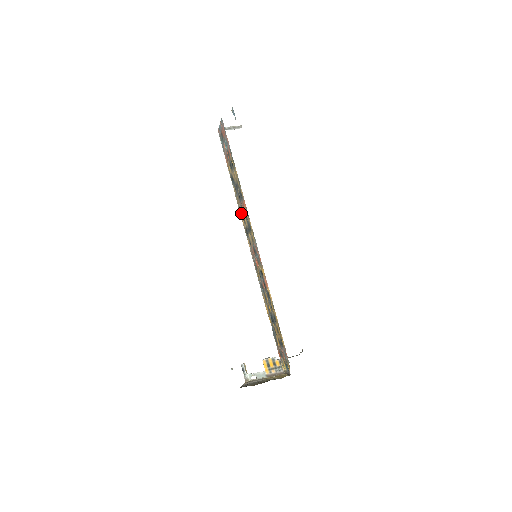
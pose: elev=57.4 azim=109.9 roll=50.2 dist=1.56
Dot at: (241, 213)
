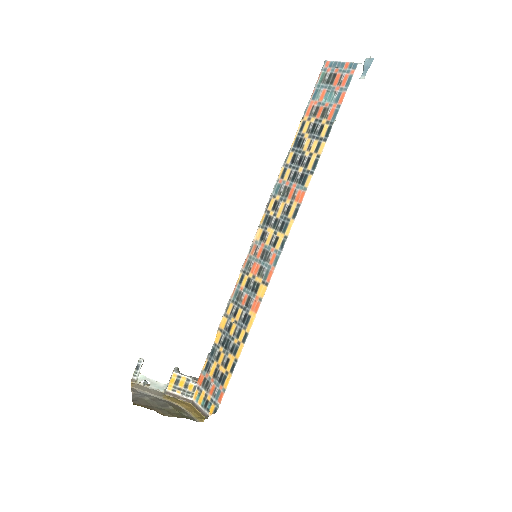
Dot at: (277, 192)
